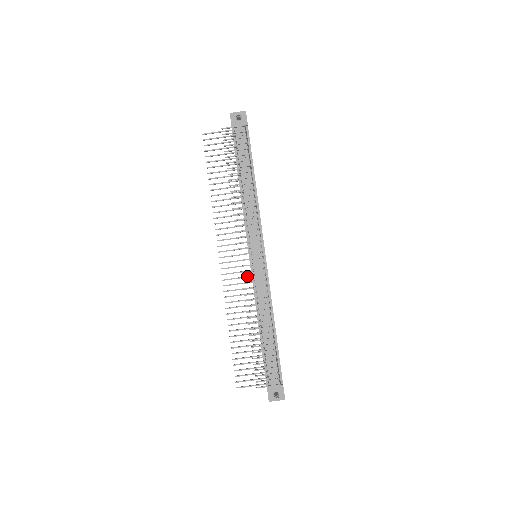
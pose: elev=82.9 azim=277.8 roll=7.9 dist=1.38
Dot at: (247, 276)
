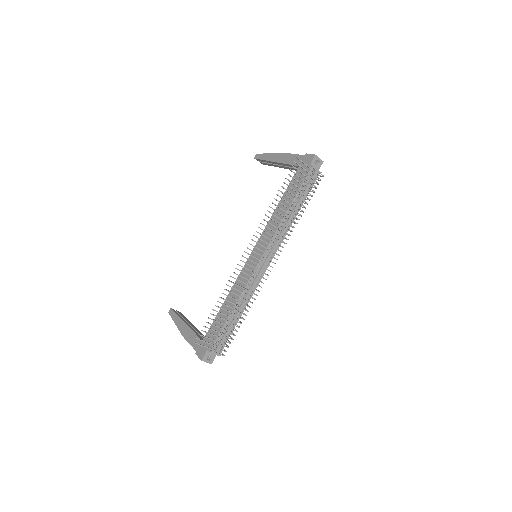
Dot at: occluded
